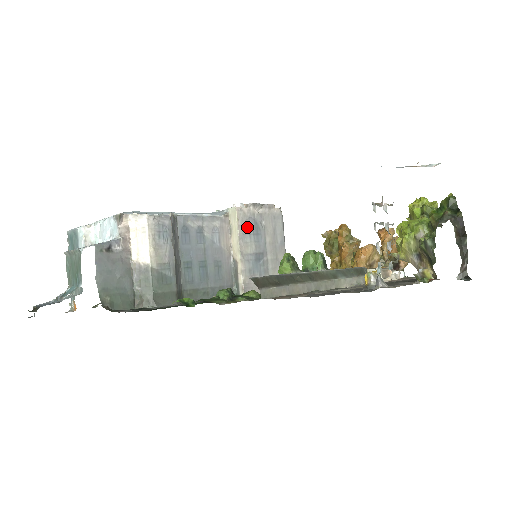
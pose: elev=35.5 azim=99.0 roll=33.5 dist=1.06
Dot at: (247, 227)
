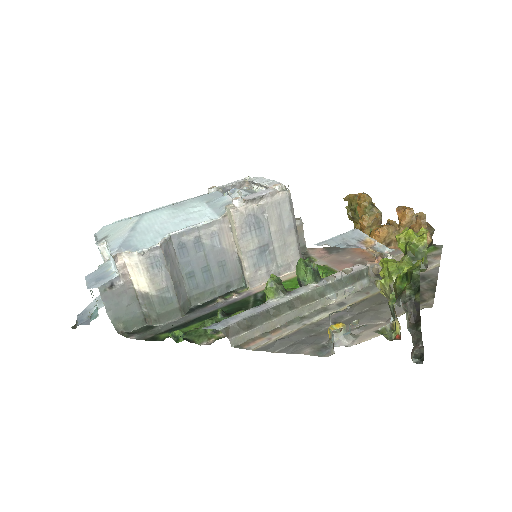
Dot at: (246, 225)
